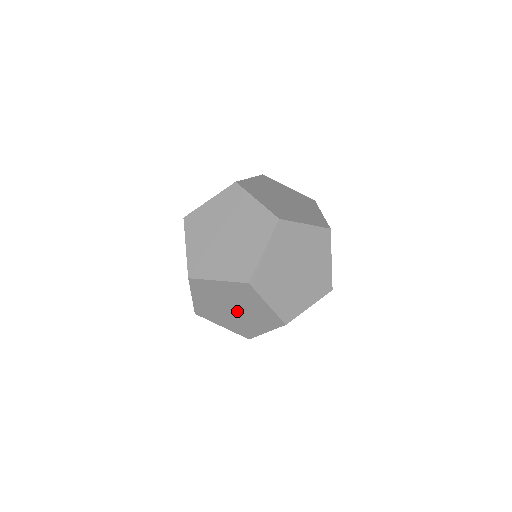
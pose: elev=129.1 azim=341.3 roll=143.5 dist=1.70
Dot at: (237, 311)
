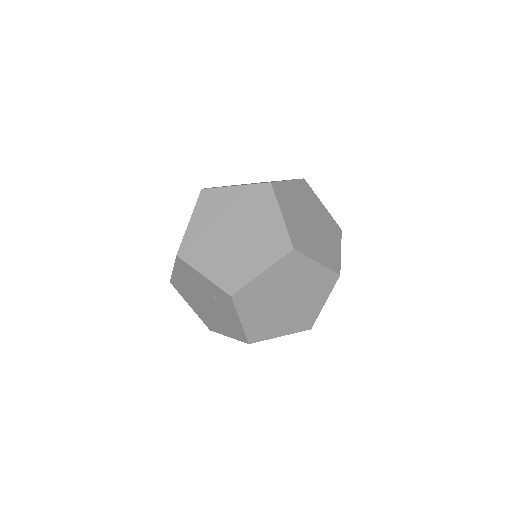
Dot at: occluded
